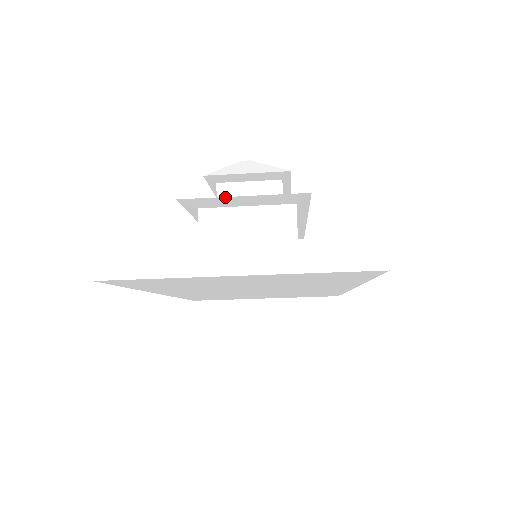
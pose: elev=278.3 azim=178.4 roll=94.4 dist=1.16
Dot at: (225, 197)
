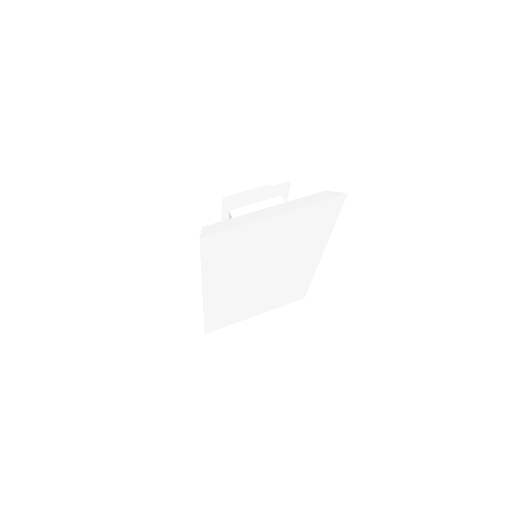
Dot at: (248, 193)
